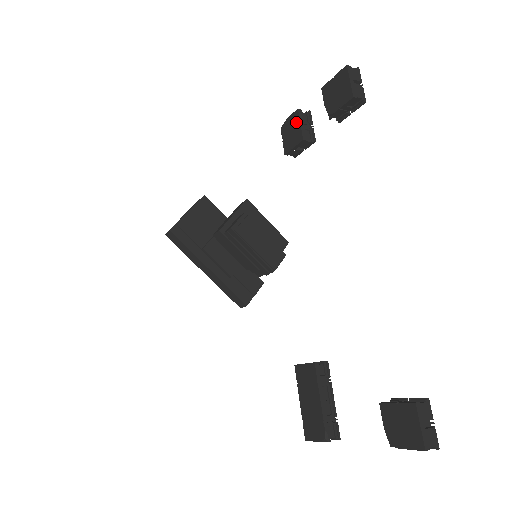
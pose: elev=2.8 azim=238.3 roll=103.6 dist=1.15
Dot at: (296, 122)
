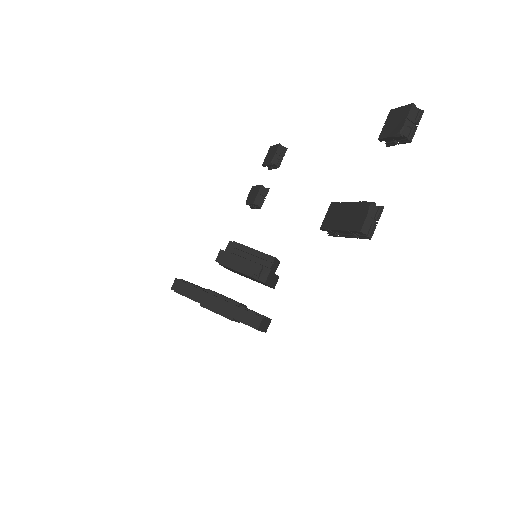
Dot at: (254, 189)
